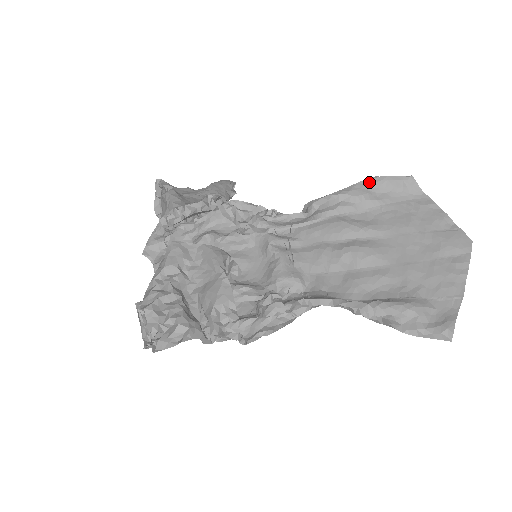
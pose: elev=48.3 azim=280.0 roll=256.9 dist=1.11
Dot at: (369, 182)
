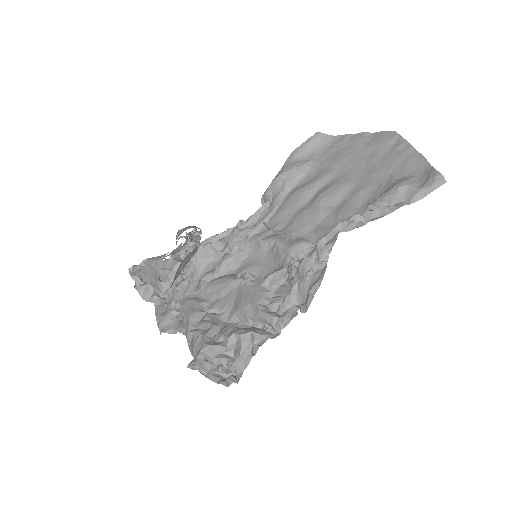
Dot at: (292, 157)
